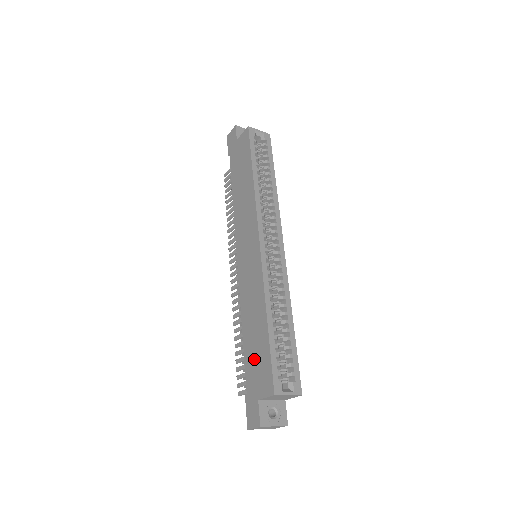
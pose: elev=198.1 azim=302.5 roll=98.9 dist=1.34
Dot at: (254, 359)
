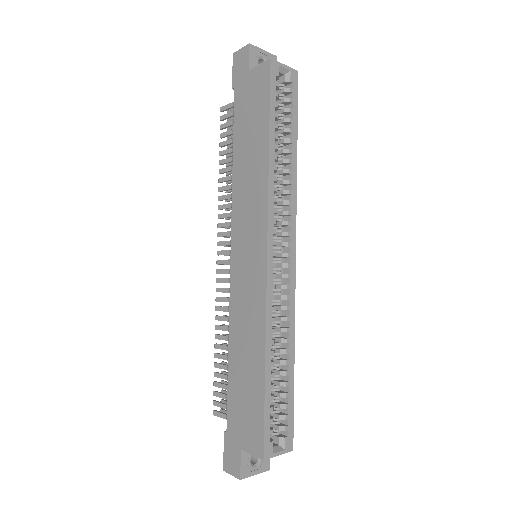
Dot at: (241, 400)
